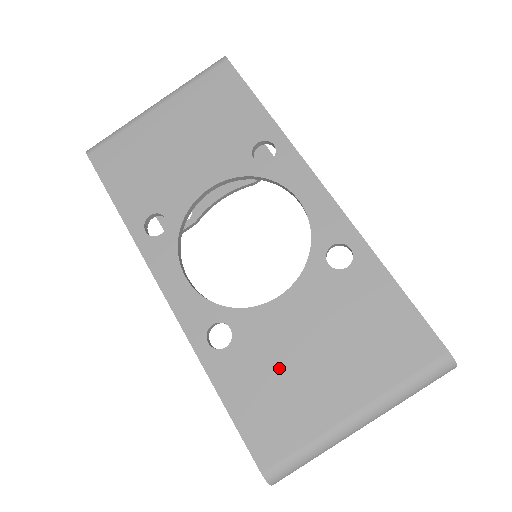
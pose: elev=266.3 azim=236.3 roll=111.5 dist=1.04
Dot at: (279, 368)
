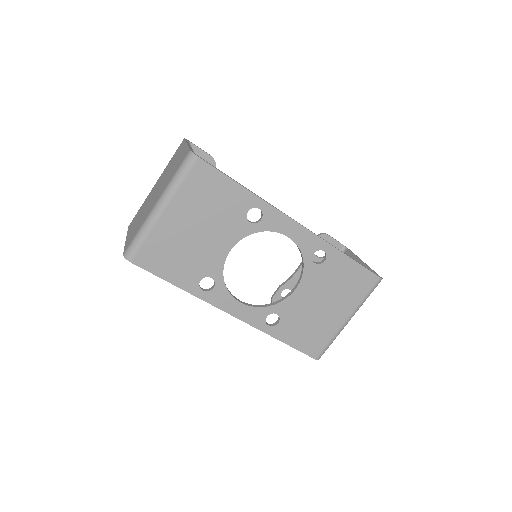
Dot at: (308, 319)
